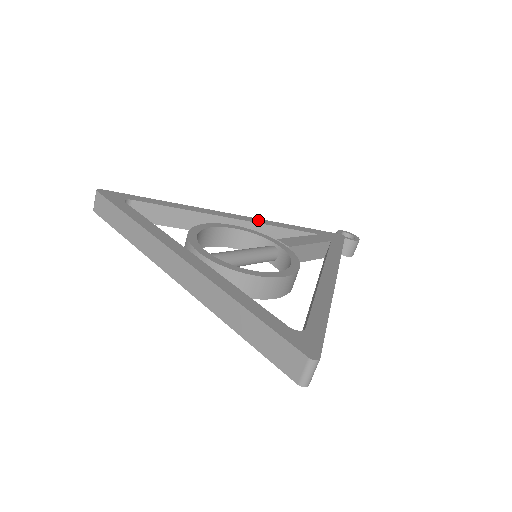
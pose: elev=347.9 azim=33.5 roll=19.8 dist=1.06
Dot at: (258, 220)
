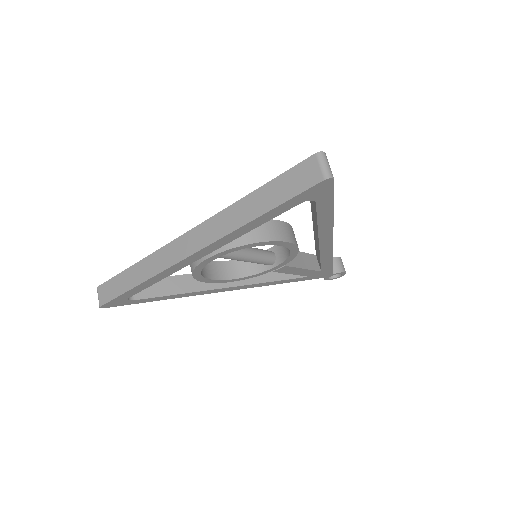
Dot at: occluded
